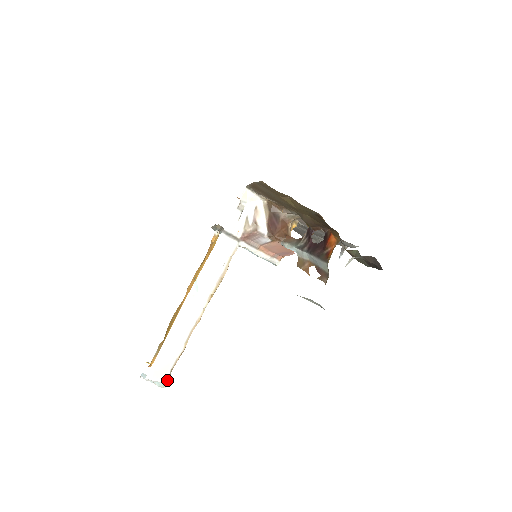
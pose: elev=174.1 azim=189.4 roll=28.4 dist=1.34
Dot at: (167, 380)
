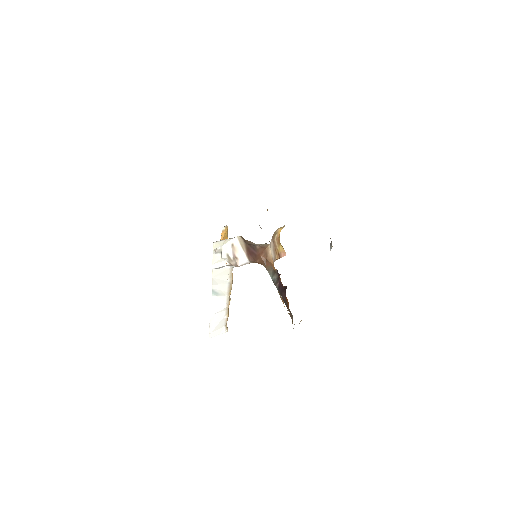
Dot at: (225, 331)
